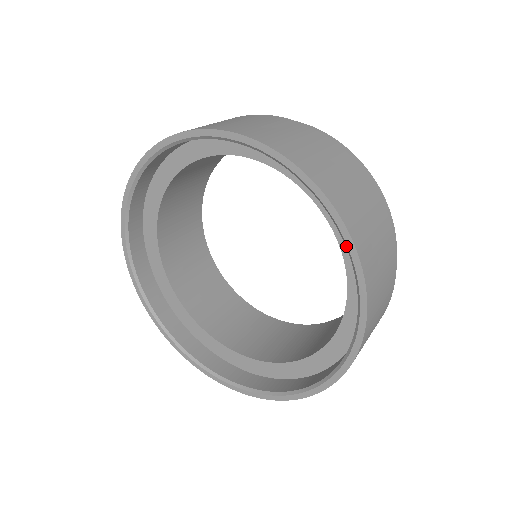
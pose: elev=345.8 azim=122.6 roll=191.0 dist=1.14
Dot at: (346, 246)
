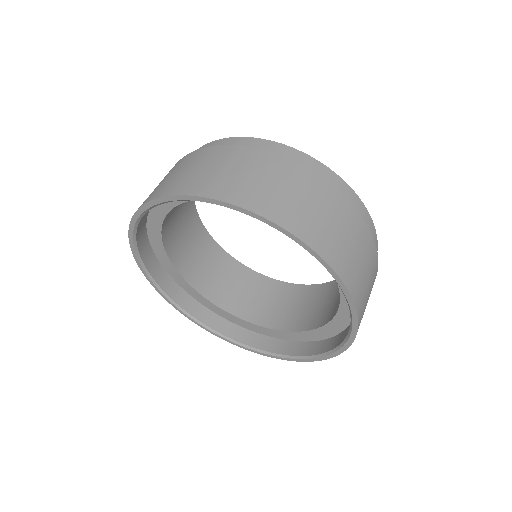
Dot at: occluded
